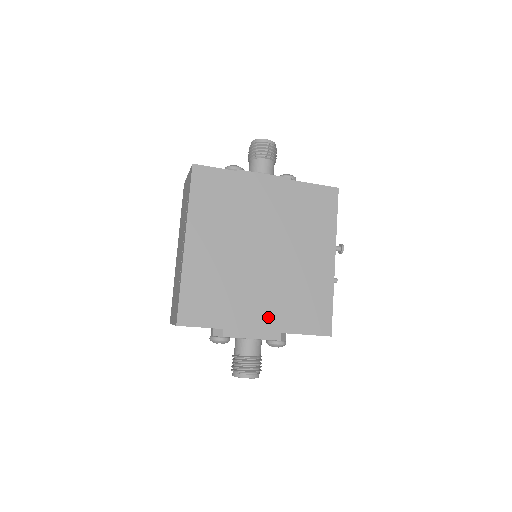
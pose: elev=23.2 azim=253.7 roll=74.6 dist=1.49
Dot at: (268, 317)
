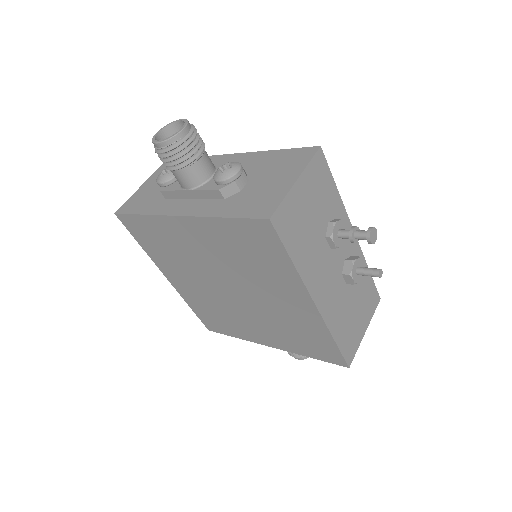
Dot at: (272, 339)
